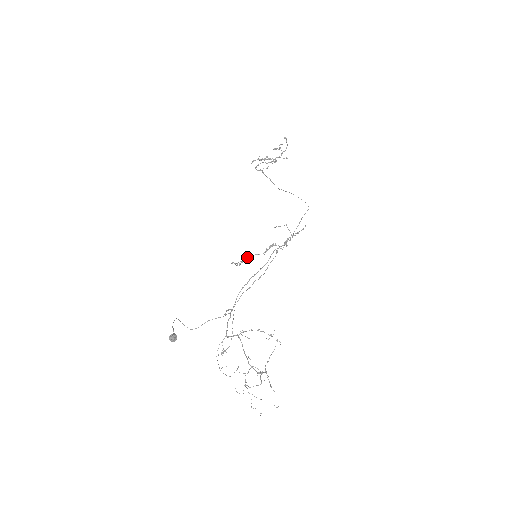
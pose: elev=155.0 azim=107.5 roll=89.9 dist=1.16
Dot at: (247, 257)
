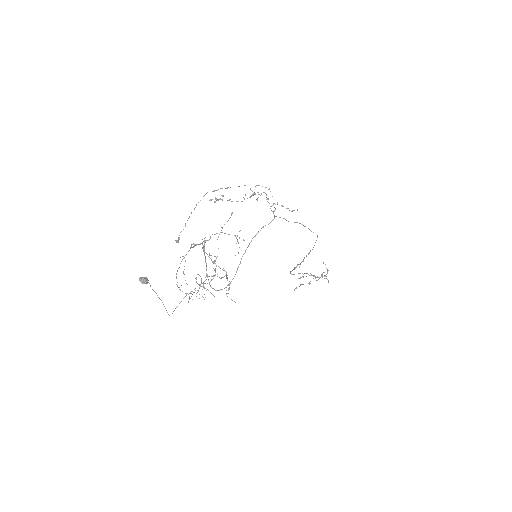
Dot at: occluded
